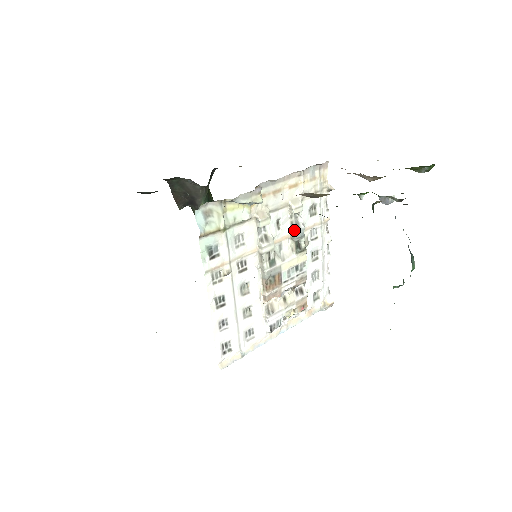
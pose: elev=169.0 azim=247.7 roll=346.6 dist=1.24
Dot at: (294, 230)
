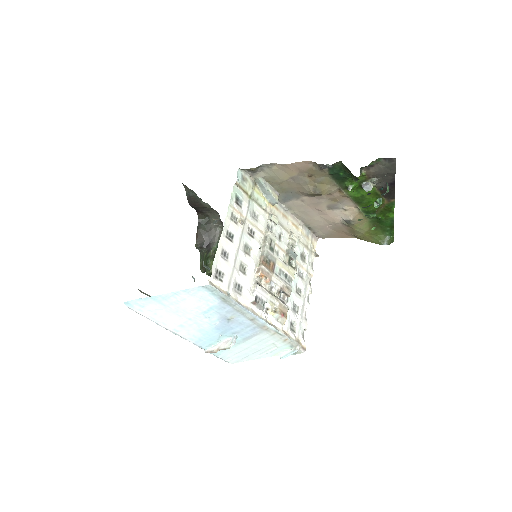
Dot at: occluded
